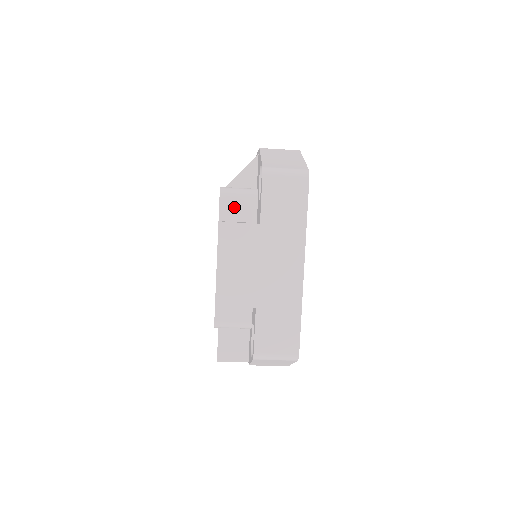
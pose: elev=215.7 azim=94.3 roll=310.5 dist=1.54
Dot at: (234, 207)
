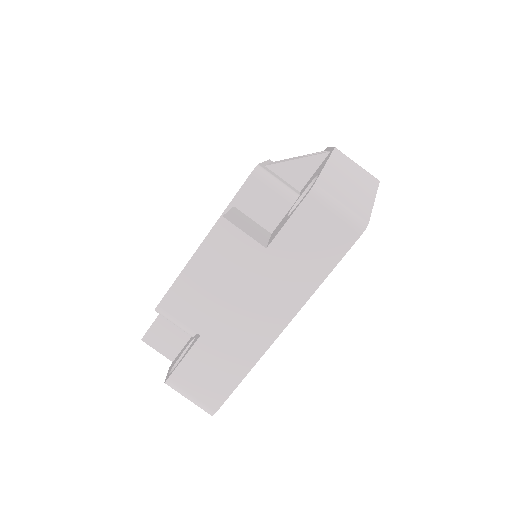
Dot at: (258, 199)
